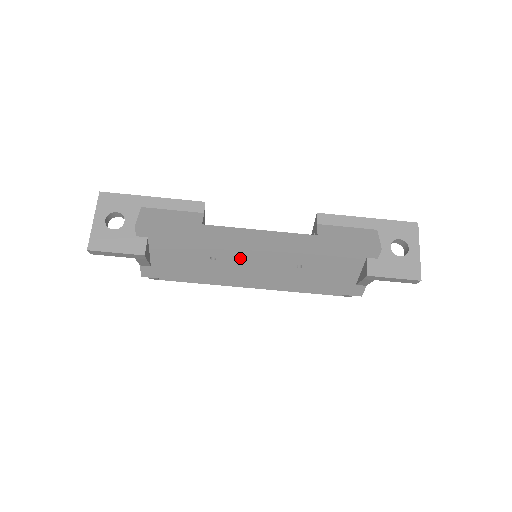
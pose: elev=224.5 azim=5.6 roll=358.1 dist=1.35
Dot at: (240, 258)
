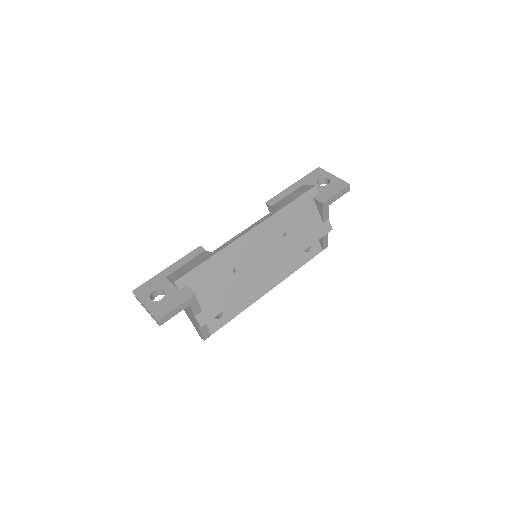
Dot at: (249, 257)
